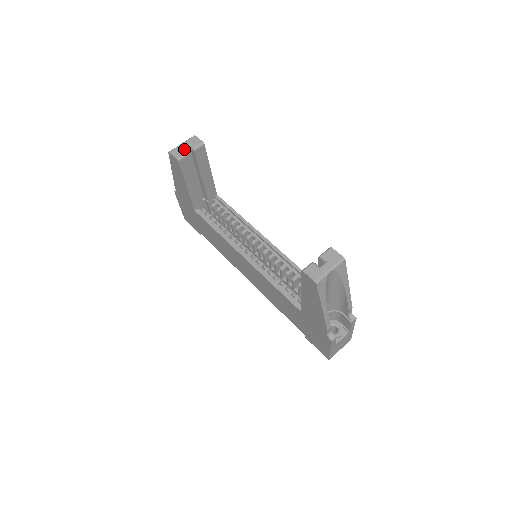
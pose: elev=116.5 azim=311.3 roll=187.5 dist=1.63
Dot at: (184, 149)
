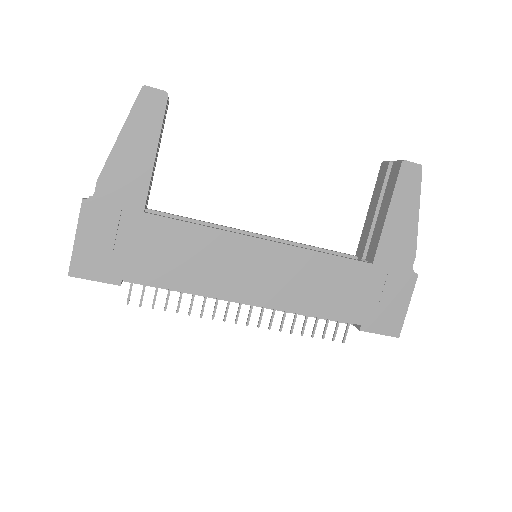
Dot at: occluded
